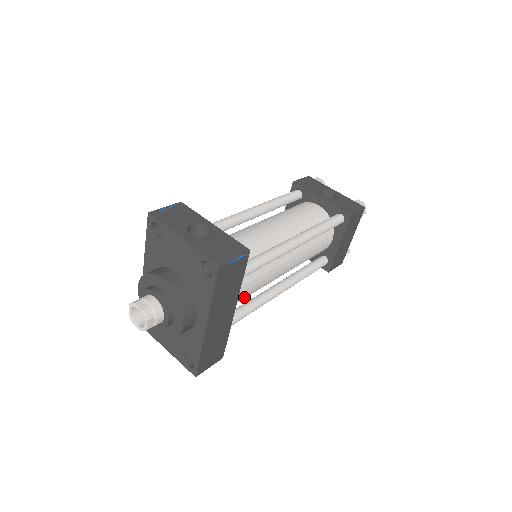
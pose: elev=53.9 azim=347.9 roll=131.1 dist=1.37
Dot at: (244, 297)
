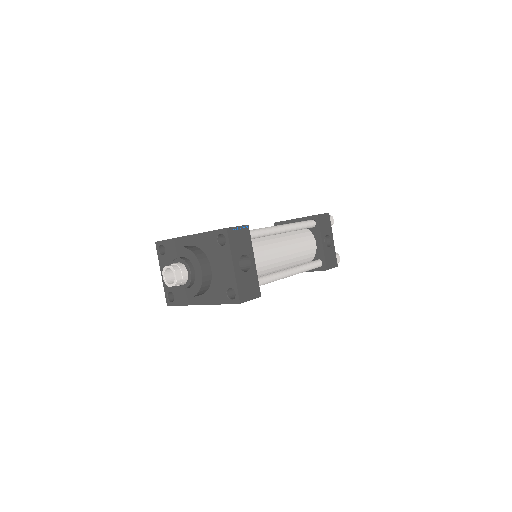
Dot at: occluded
